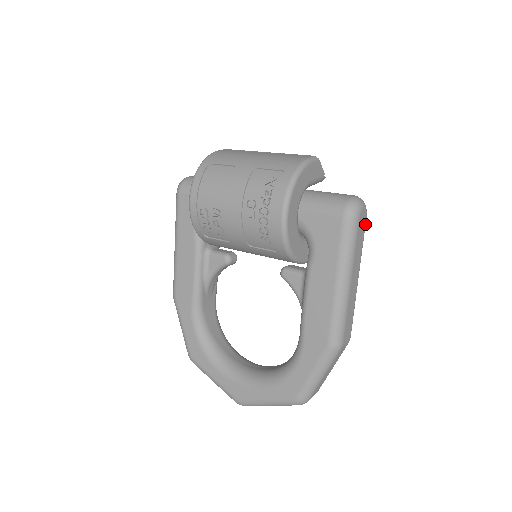
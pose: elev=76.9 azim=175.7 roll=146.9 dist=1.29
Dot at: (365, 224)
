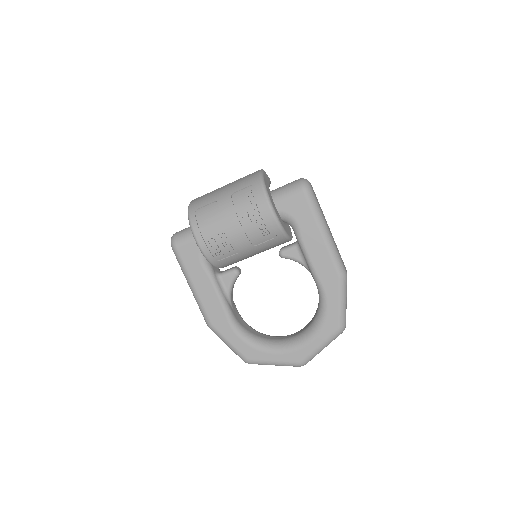
Dot at: occluded
